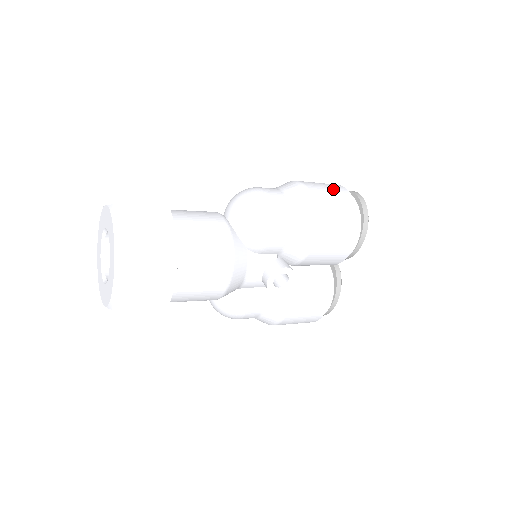
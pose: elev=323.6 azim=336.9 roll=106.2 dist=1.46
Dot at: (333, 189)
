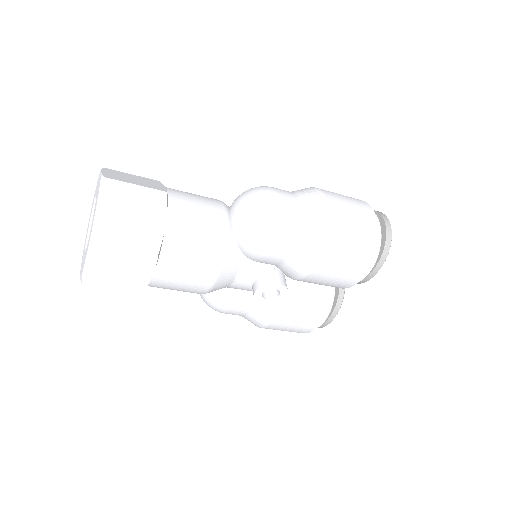
Dot at: (358, 211)
